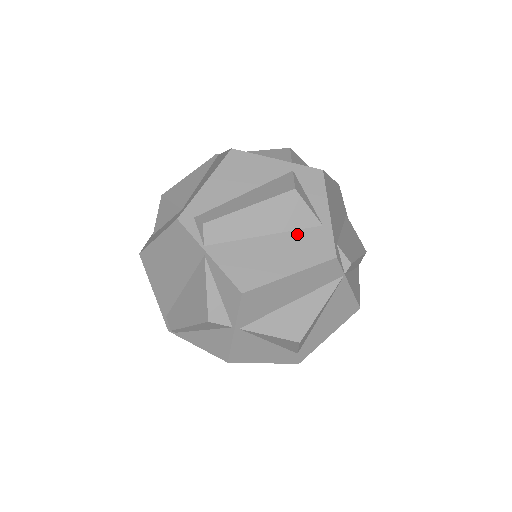
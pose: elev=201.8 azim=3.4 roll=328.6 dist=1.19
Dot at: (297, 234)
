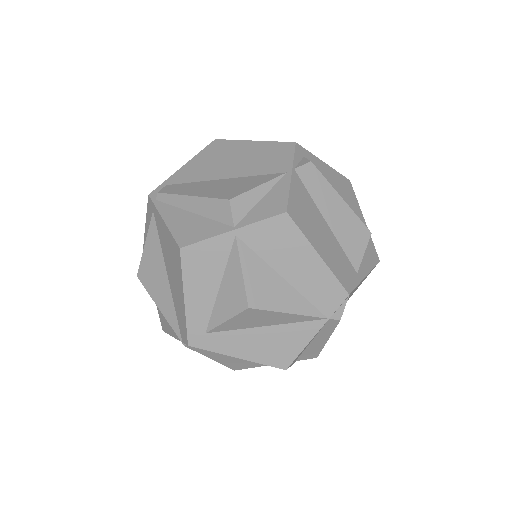
Dot at: (342, 252)
